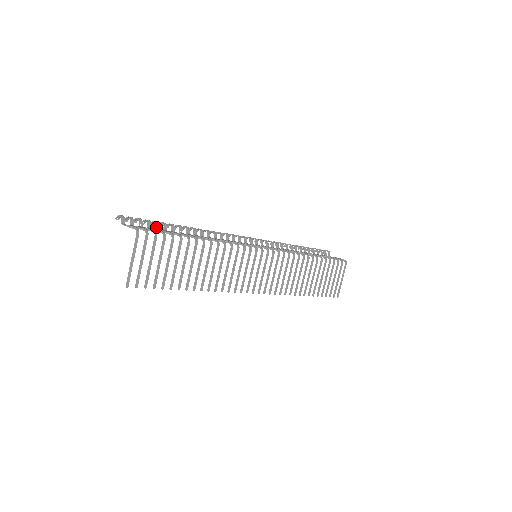
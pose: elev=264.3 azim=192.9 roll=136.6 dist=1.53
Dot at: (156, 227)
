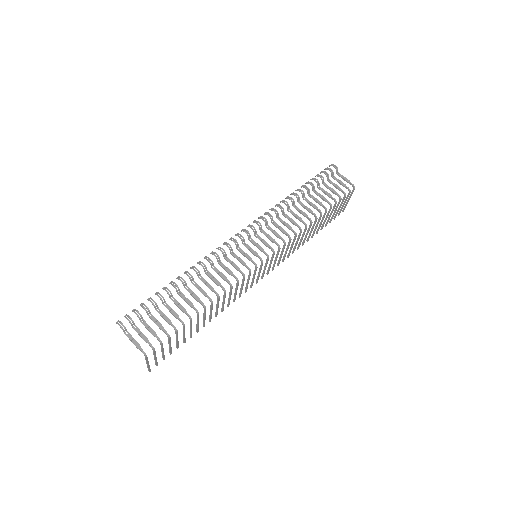
Dot at: (155, 308)
